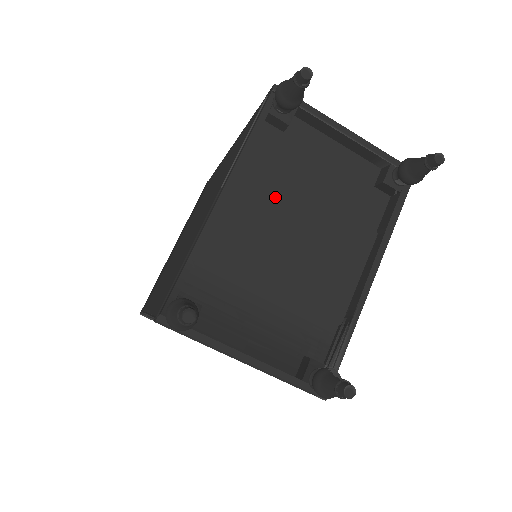
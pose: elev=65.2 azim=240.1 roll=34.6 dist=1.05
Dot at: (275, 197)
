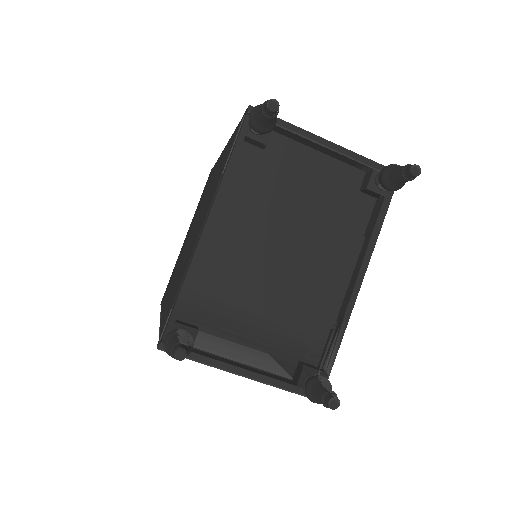
Dot at: (260, 216)
